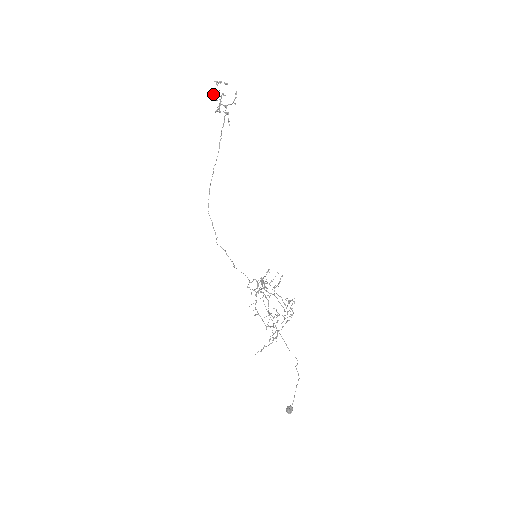
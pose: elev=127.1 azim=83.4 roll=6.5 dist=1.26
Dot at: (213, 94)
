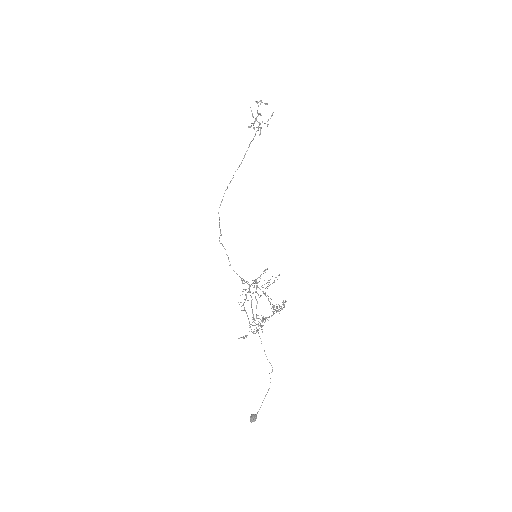
Dot at: (251, 111)
